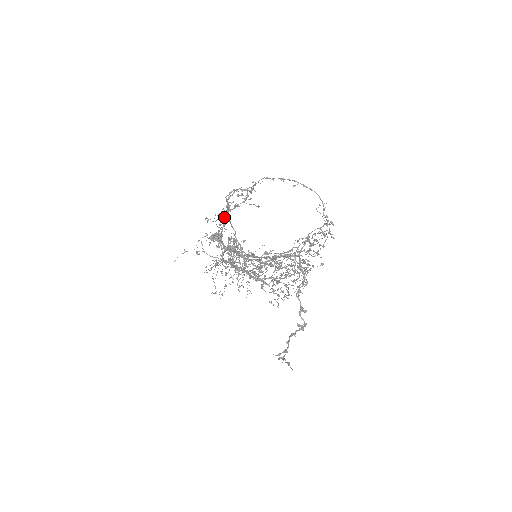
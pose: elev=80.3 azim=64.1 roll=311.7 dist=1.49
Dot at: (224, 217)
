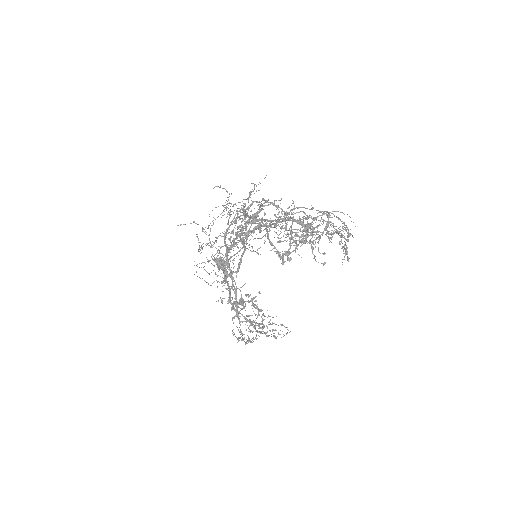
Dot at: (252, 202)
